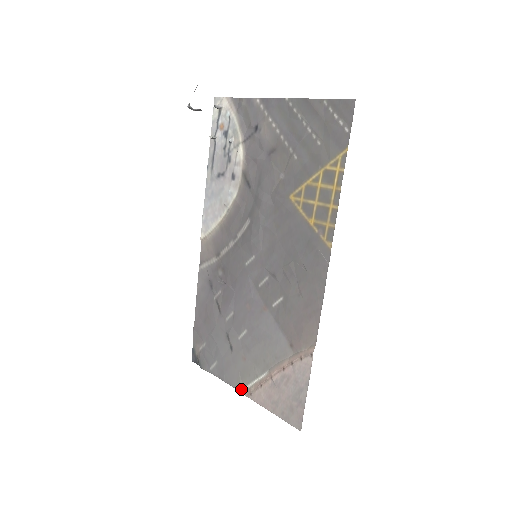
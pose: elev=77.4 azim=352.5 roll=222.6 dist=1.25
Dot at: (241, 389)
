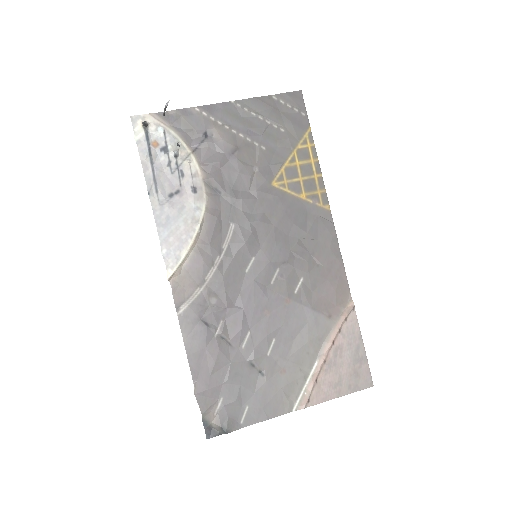
Dot at: (293, 408)
